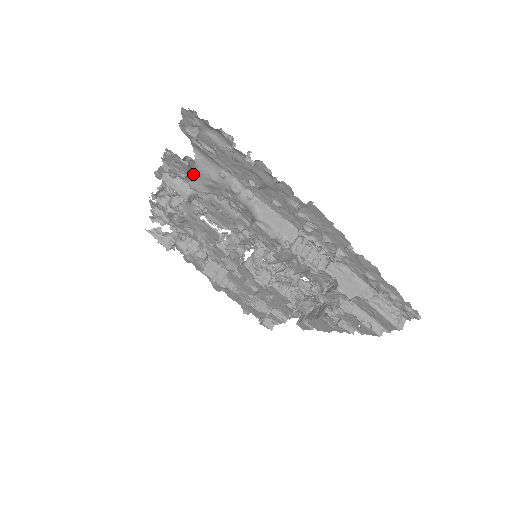
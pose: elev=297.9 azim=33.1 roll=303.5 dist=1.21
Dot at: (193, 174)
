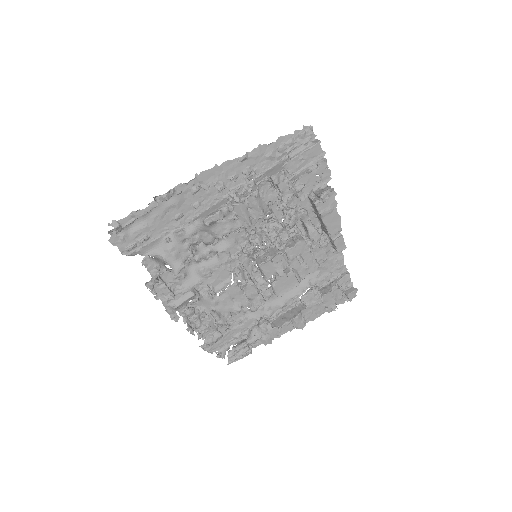
Dot at: (162, 262)
